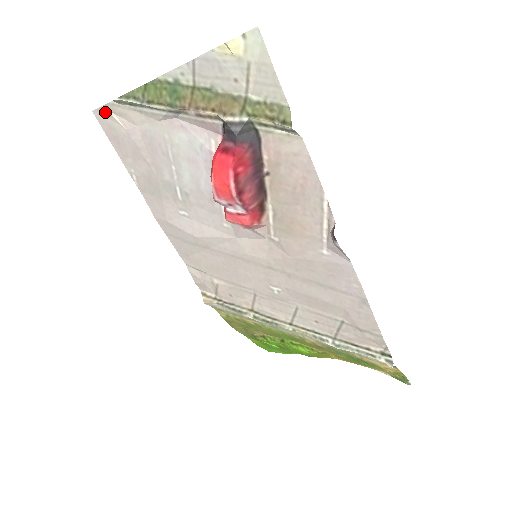
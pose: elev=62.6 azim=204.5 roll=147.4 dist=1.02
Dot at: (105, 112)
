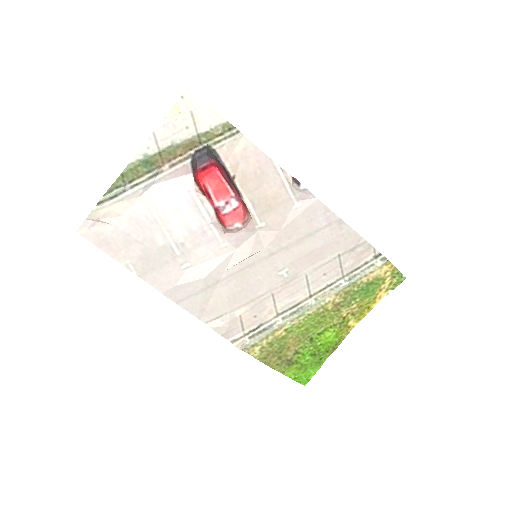
Dot at: (90, 223)
